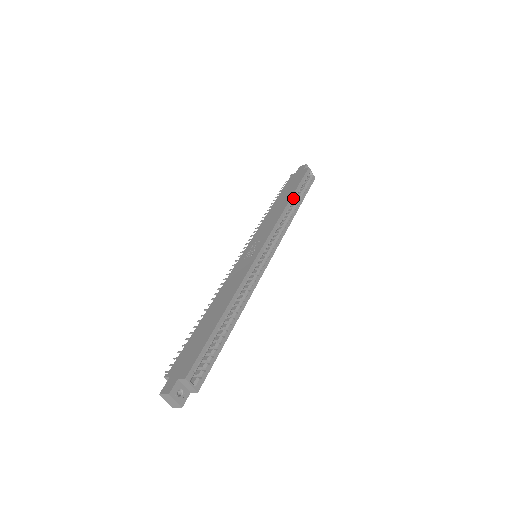
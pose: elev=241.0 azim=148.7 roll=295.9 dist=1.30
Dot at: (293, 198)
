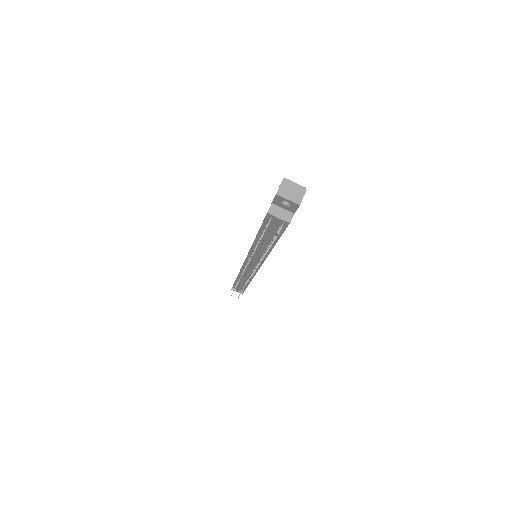
Dot at: occluded
